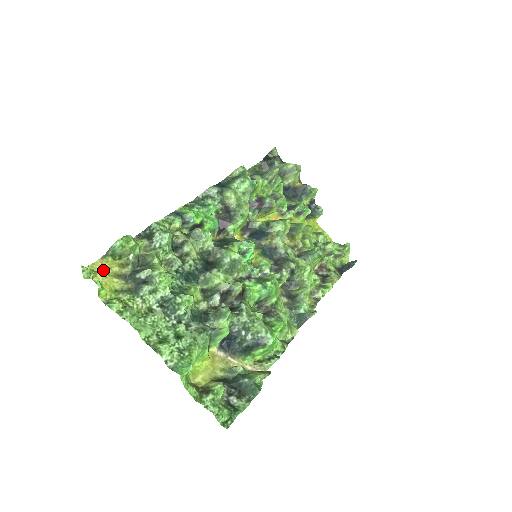
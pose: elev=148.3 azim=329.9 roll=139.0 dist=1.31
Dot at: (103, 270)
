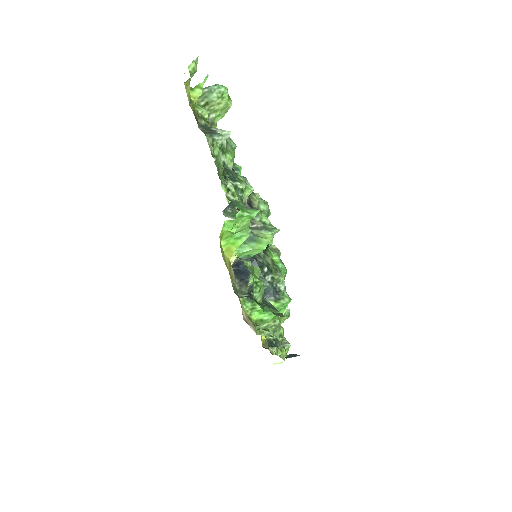
Dot at: occluded
